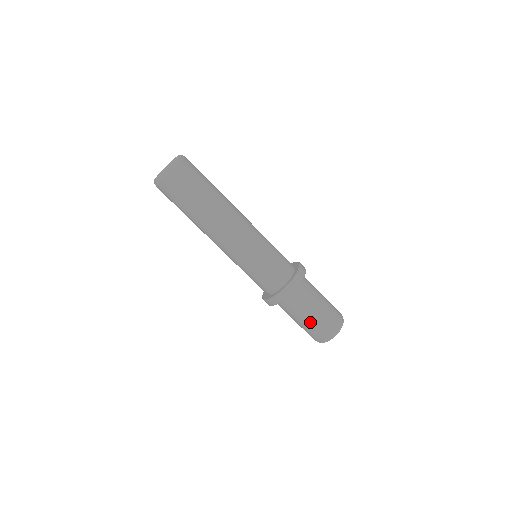
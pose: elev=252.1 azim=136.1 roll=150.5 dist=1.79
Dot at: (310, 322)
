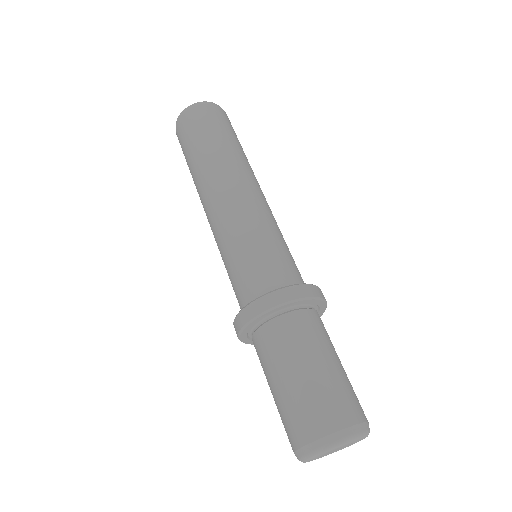
Dot at: (328, 374)
